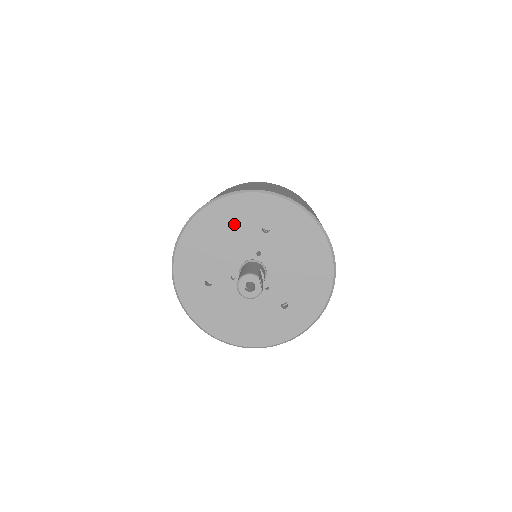
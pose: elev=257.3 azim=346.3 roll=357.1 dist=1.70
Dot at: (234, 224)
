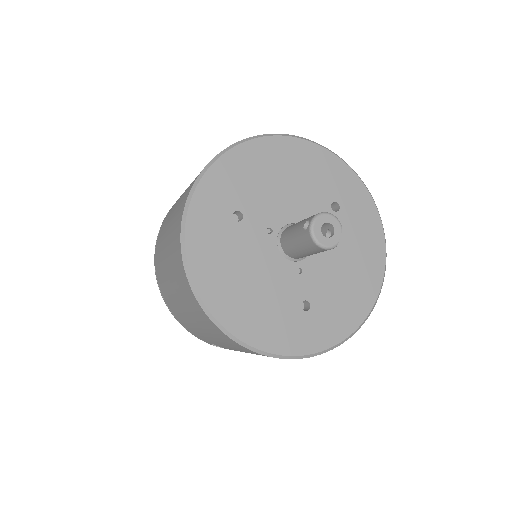
Dot at: (308, 176)
